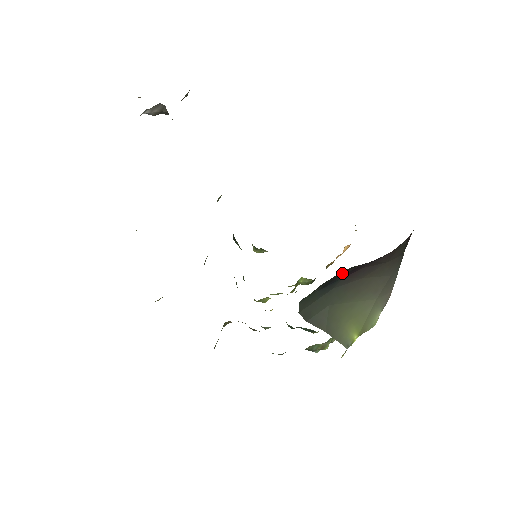
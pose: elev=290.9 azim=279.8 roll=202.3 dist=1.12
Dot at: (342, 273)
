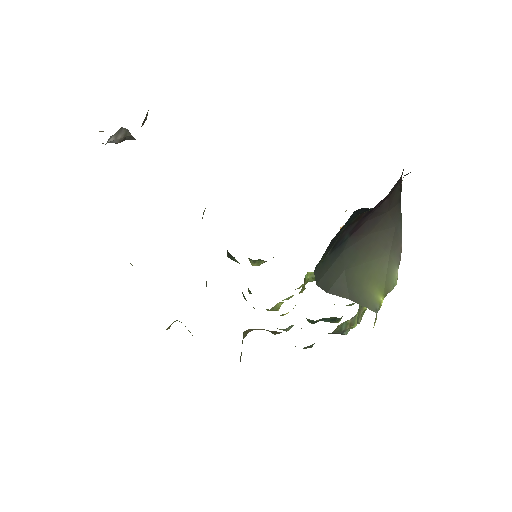
Dot at: (347, 228)
